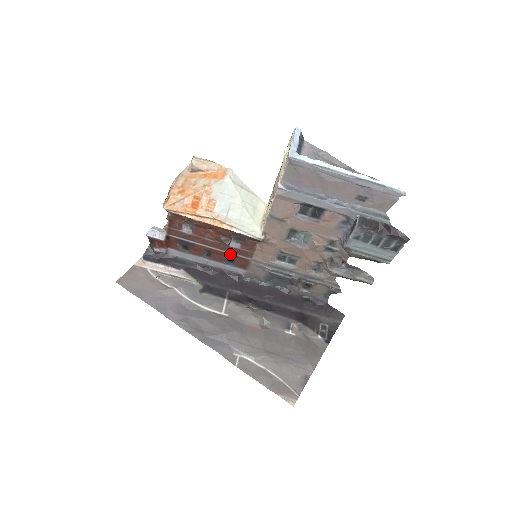
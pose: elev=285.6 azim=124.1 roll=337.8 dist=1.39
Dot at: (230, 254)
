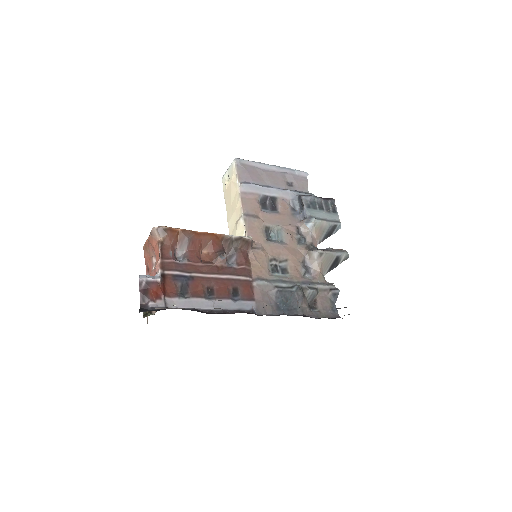
Dot at: (231, 279)
